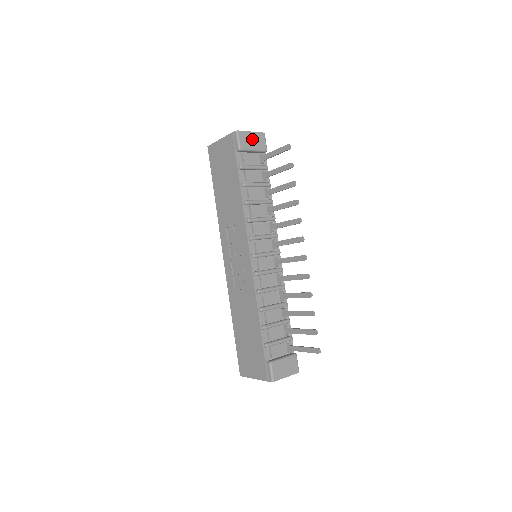
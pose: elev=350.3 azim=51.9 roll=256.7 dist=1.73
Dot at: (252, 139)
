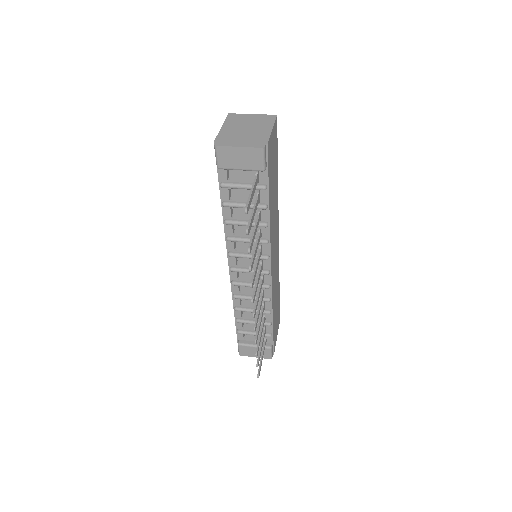
Dot at: (239, 156)
